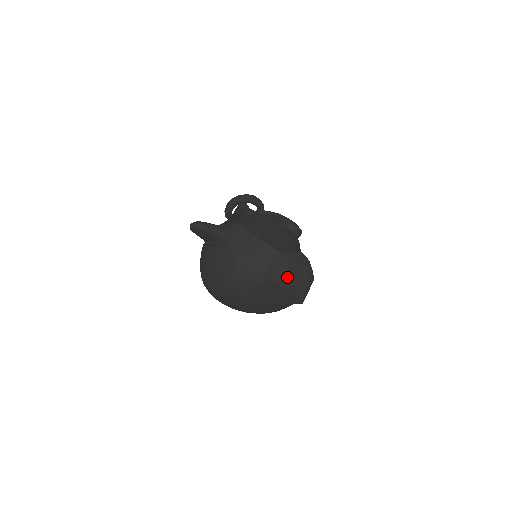
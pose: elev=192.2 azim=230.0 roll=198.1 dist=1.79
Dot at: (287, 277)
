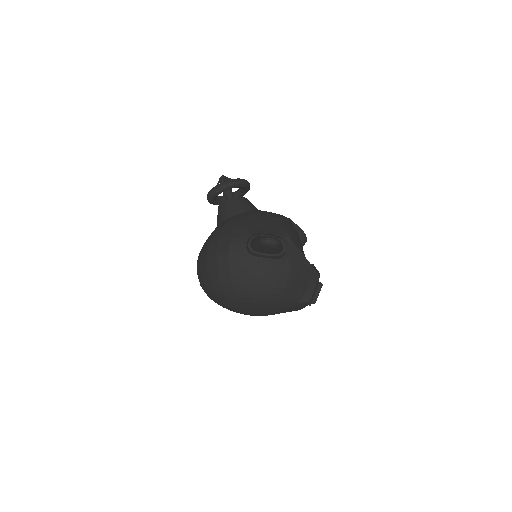
Dot at: occluded
